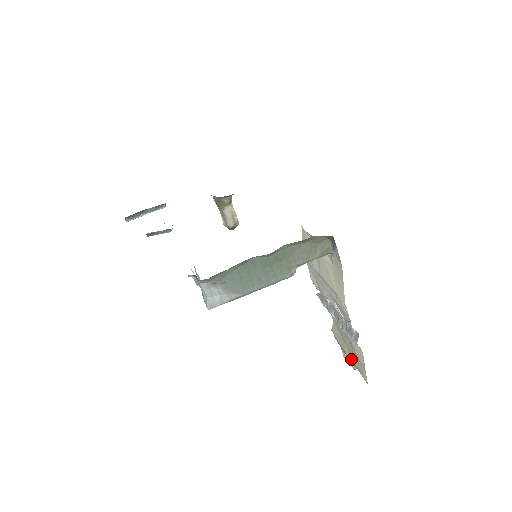
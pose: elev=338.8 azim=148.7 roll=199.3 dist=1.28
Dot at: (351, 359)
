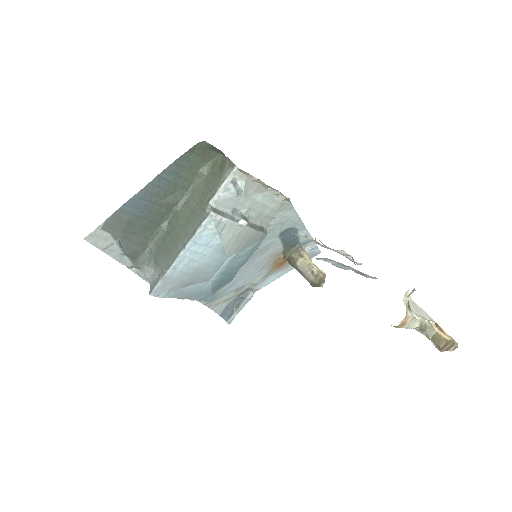
Dot at: occluded
